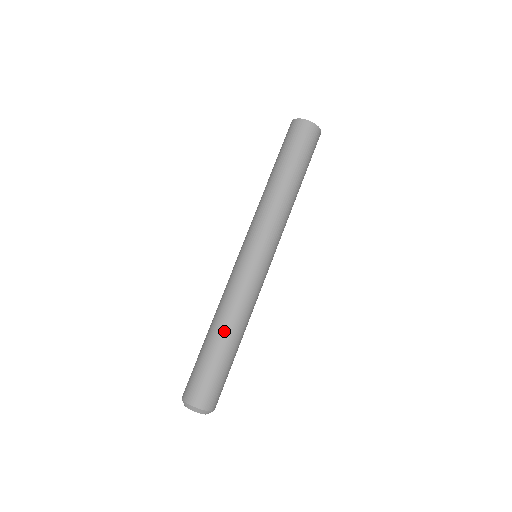
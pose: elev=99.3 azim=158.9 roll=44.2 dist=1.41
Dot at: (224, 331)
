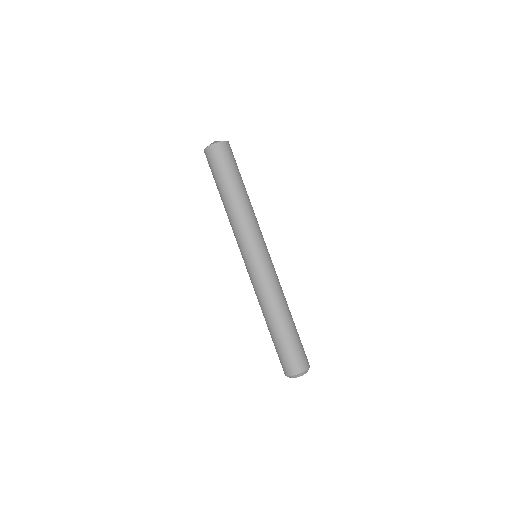
Dot at: (271, 320)
